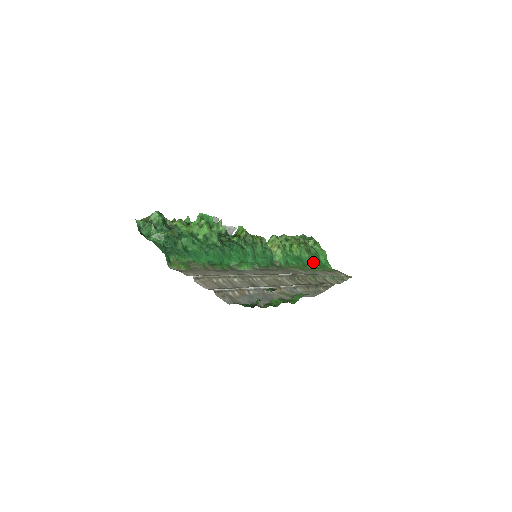
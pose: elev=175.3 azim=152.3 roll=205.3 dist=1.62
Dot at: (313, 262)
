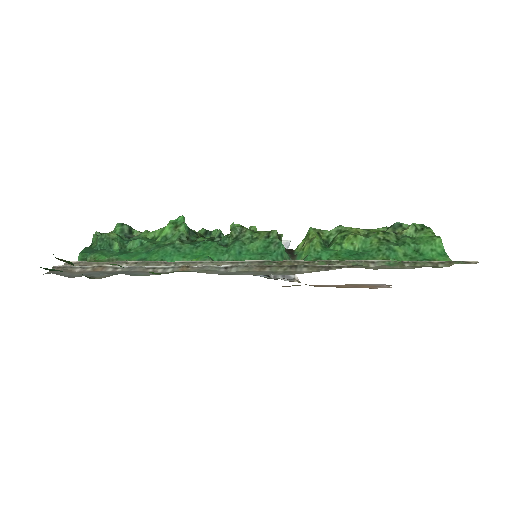
Dot at: (387, 254)
